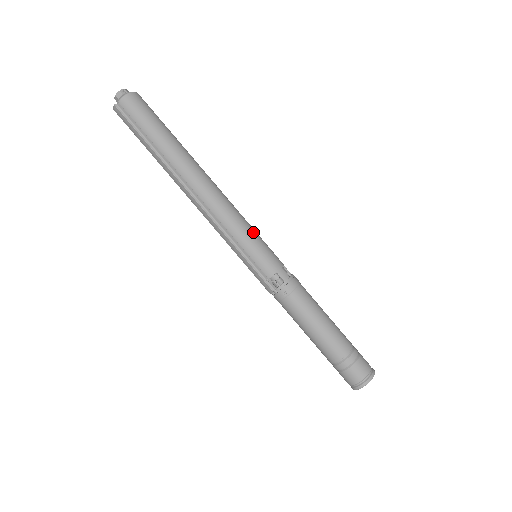
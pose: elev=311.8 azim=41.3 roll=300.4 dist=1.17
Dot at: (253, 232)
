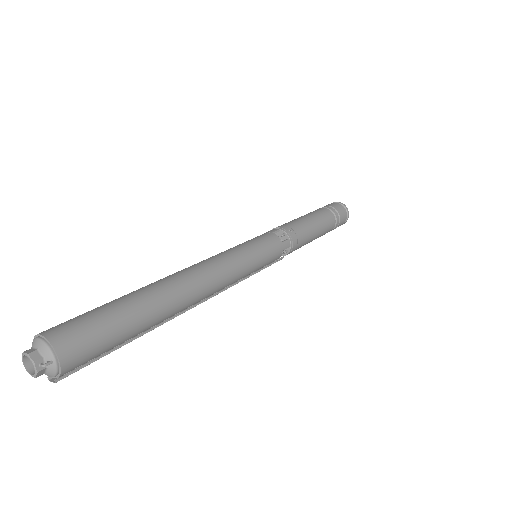
Dot at: (252, 254)
